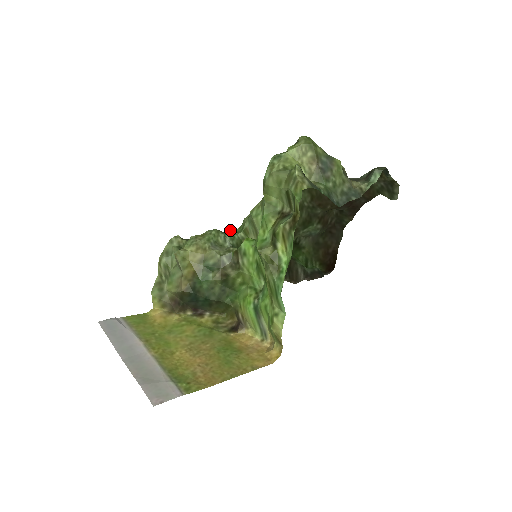
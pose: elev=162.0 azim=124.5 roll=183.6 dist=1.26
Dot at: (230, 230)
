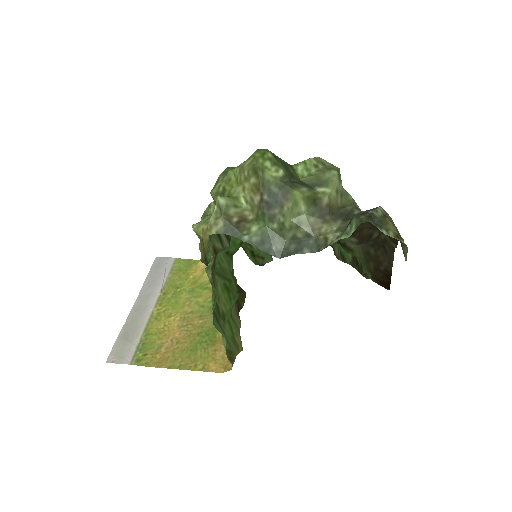
Dot at: occluded
